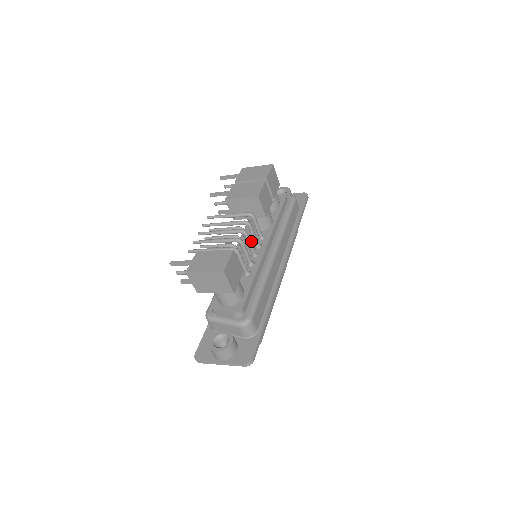
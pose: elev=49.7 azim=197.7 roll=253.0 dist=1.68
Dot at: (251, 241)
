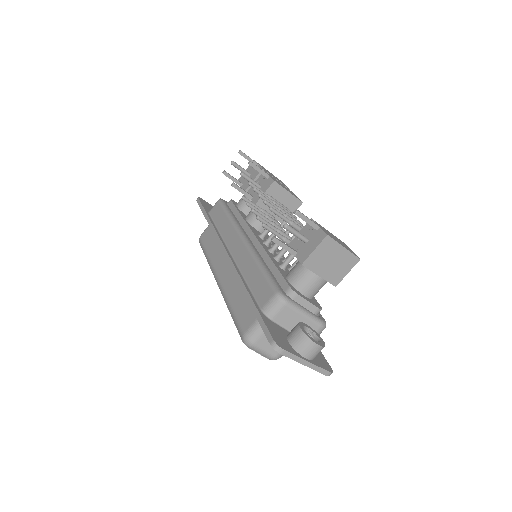
Dot at: occluded
